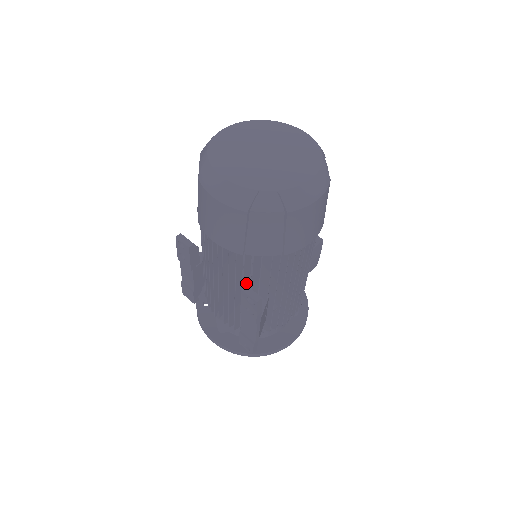
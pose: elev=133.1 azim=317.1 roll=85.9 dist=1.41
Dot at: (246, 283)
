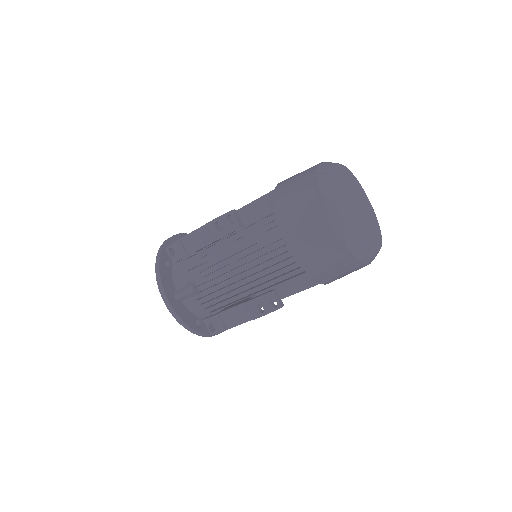
Dot at: (265, 283)
